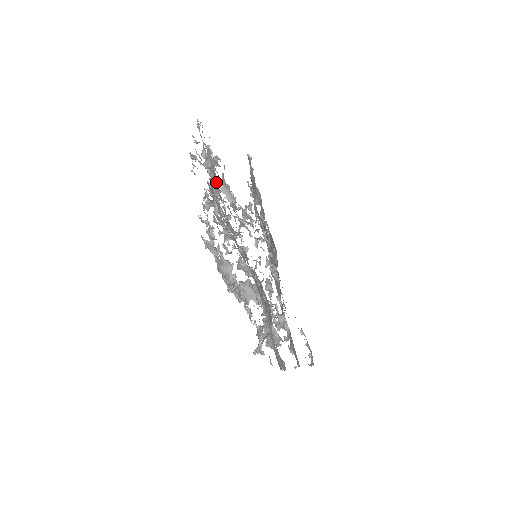
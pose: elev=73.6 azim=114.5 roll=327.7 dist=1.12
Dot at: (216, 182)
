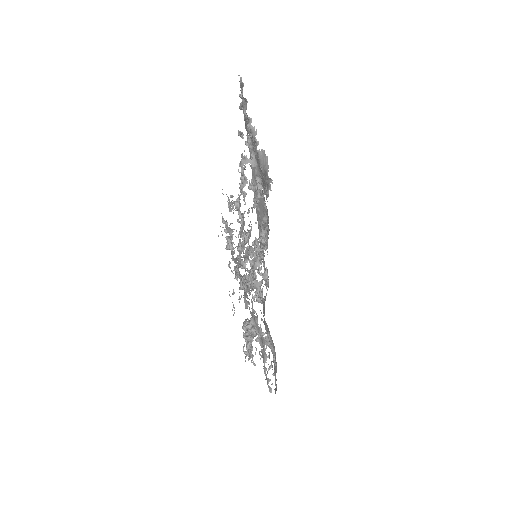
Dot at: (257, 328)
